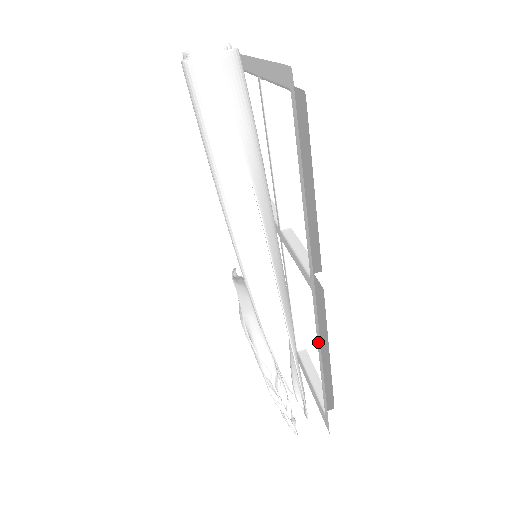
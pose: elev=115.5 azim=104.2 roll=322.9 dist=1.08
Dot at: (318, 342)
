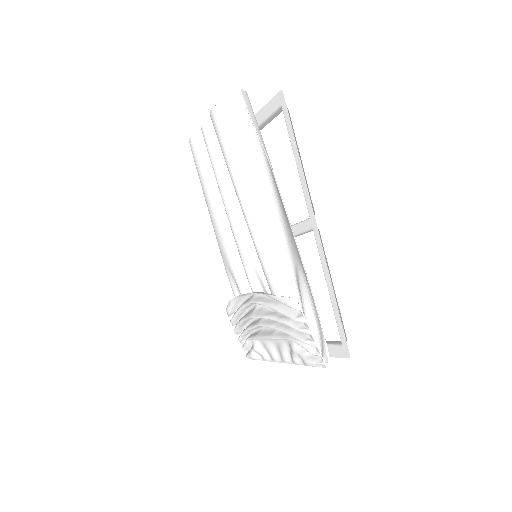
Dot at: (324, 268)
